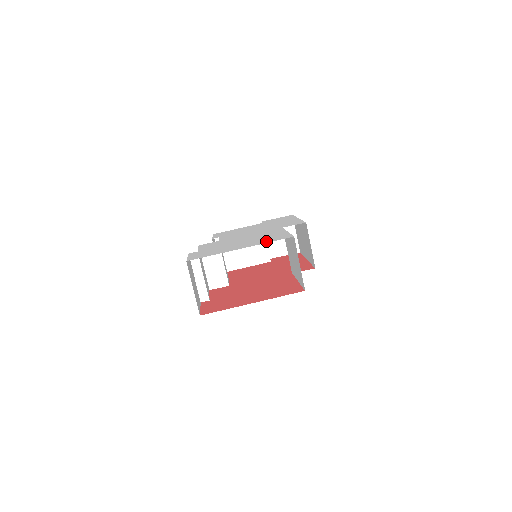
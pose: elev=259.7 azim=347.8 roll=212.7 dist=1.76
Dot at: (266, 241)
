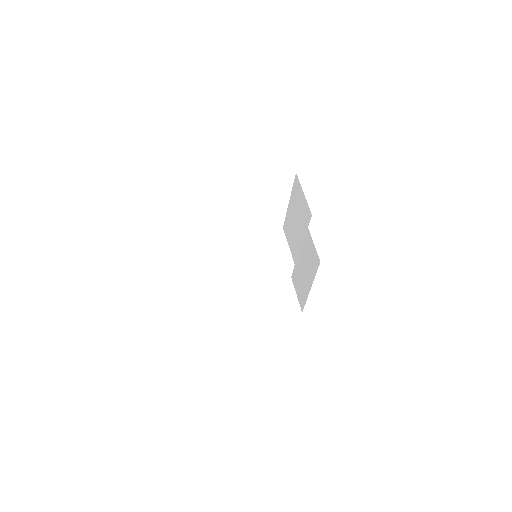
Dot at: occluded
